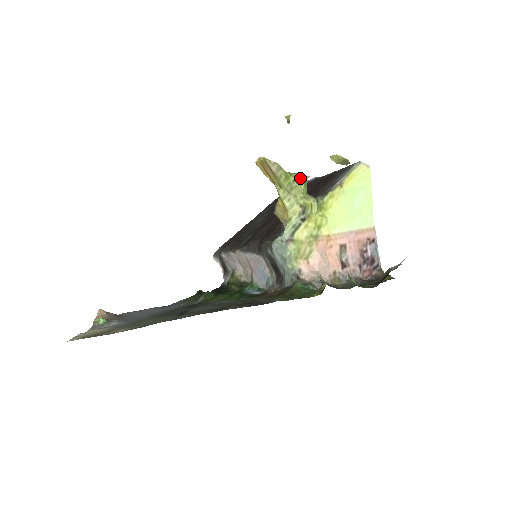
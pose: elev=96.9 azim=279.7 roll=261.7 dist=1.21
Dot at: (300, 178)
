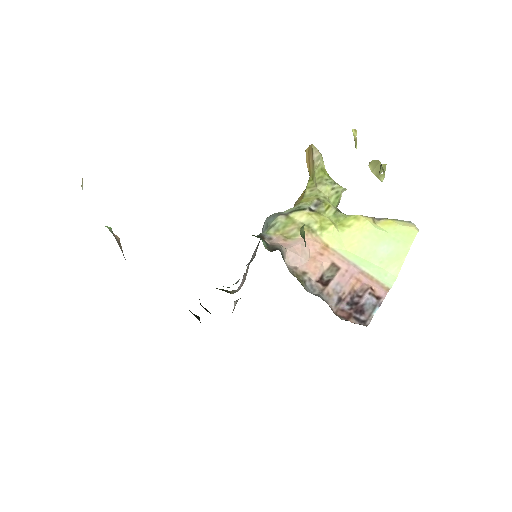
Dot at: (335, 183)
